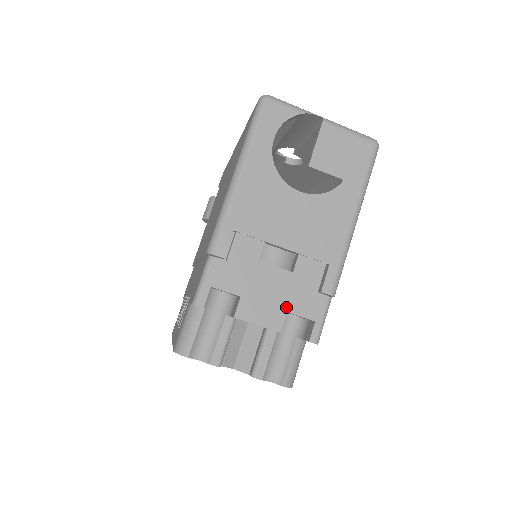
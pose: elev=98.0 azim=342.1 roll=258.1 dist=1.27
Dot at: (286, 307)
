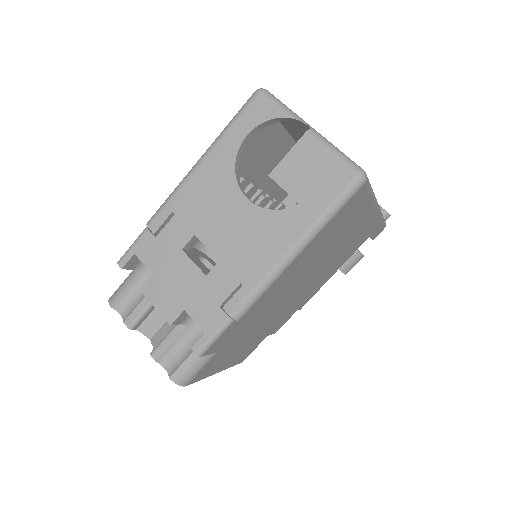
Dot at: (185, 305)
